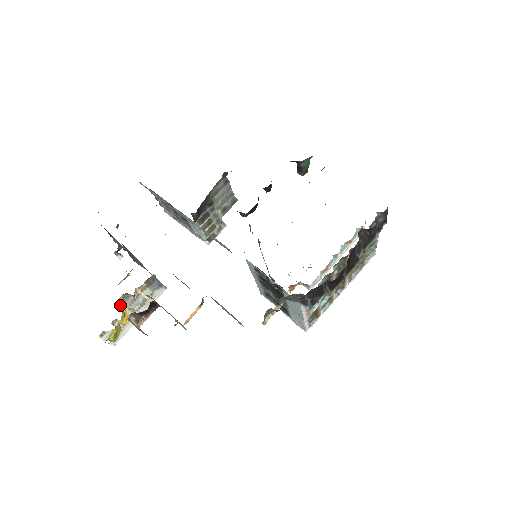
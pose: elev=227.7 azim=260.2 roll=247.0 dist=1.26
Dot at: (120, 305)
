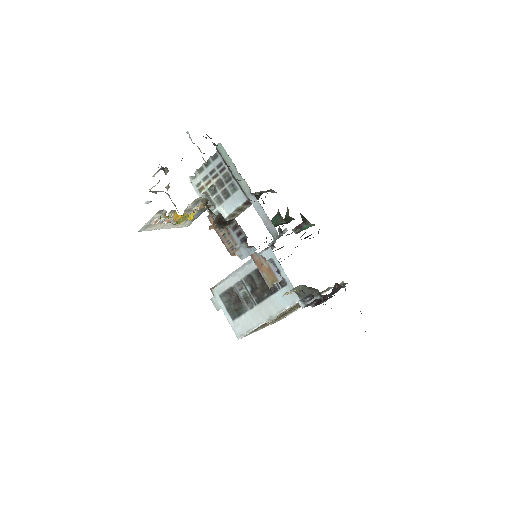
Dot at: occluded
